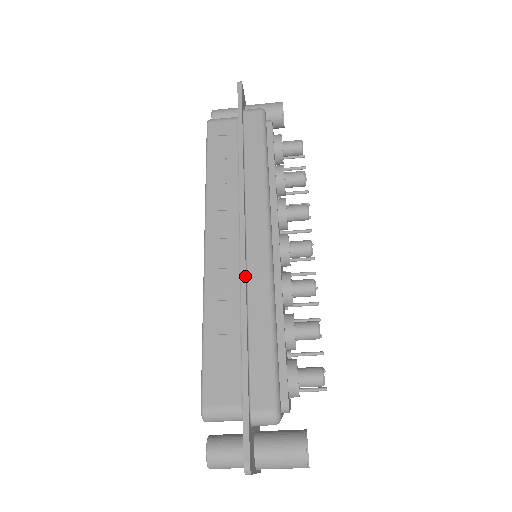
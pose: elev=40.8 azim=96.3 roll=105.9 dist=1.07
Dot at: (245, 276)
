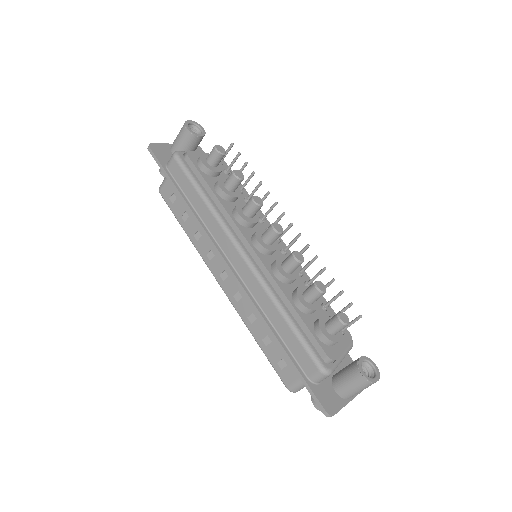
Dot at: (247, 294)
